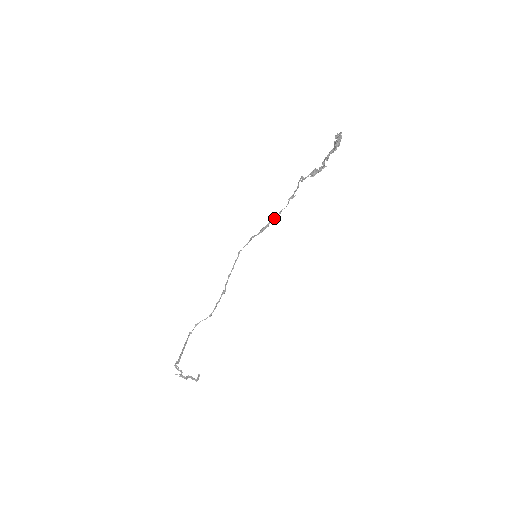
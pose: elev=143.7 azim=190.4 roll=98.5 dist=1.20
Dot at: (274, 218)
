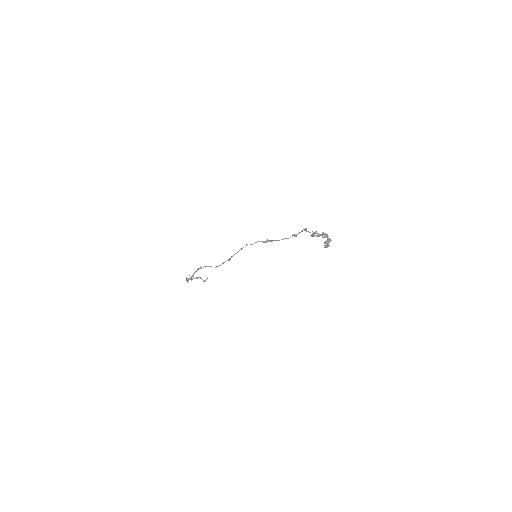
Dot at: (278, 240)
